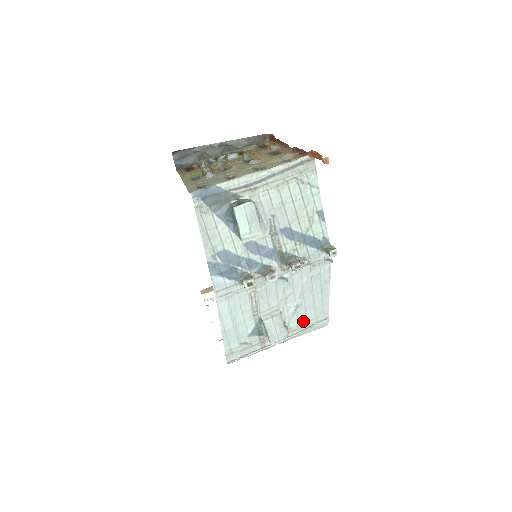
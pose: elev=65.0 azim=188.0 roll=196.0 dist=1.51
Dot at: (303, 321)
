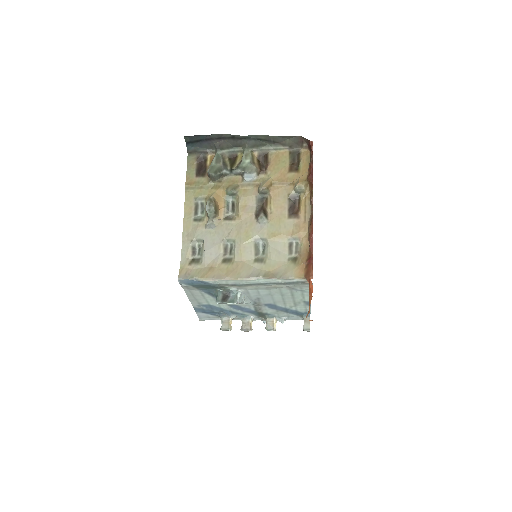
Dot at: occluded
